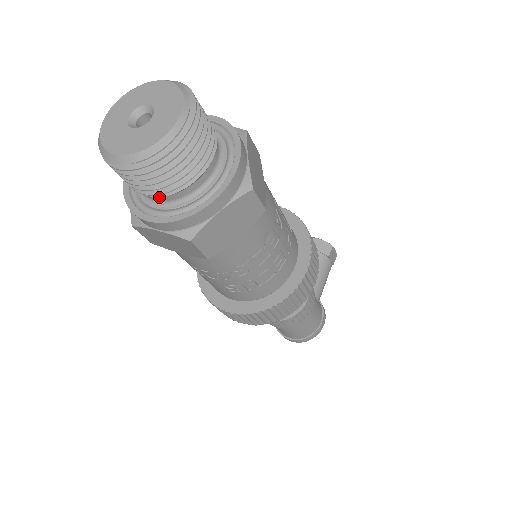
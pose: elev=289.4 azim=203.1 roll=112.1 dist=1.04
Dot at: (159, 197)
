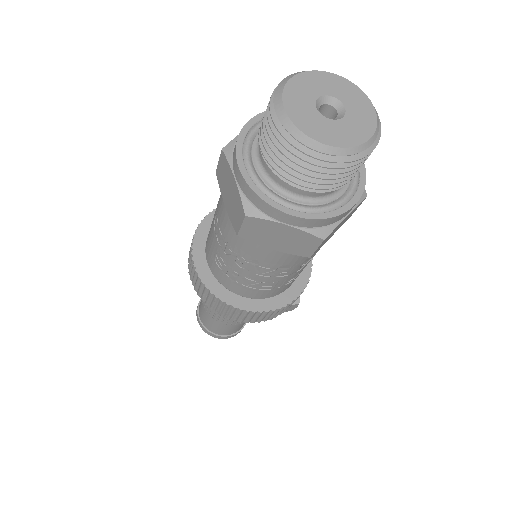
Dot at: (267, 164)
